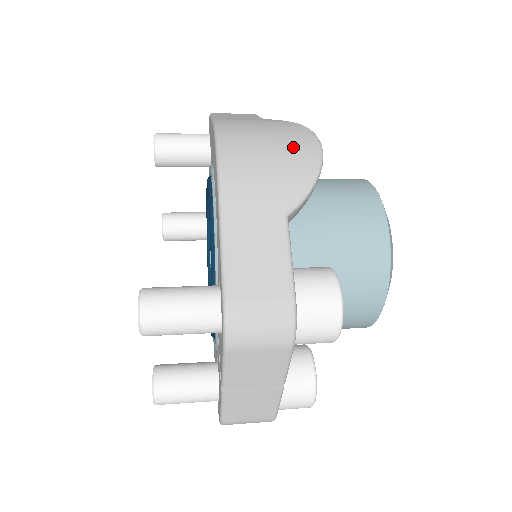
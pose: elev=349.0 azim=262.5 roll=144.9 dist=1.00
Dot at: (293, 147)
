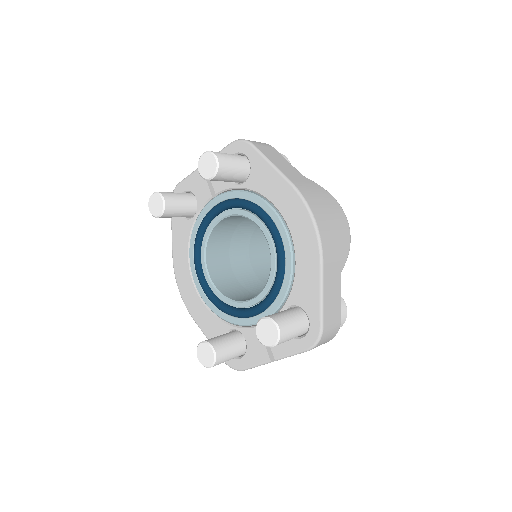
Dot at: (340, 223)
